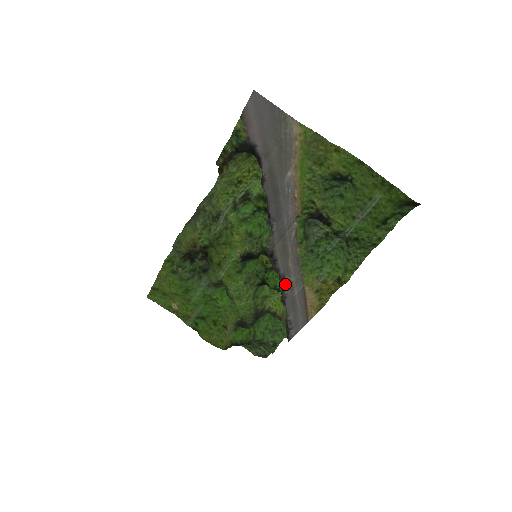
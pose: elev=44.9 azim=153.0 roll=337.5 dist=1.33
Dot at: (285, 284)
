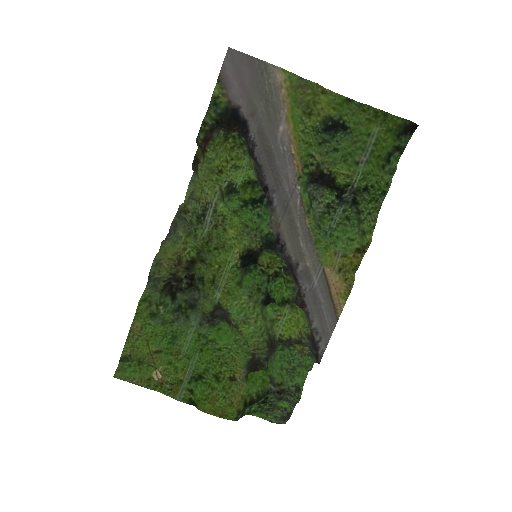
Dot at: (301, 275)
